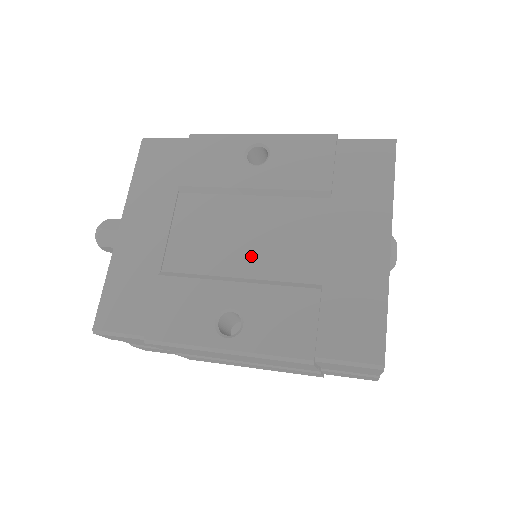
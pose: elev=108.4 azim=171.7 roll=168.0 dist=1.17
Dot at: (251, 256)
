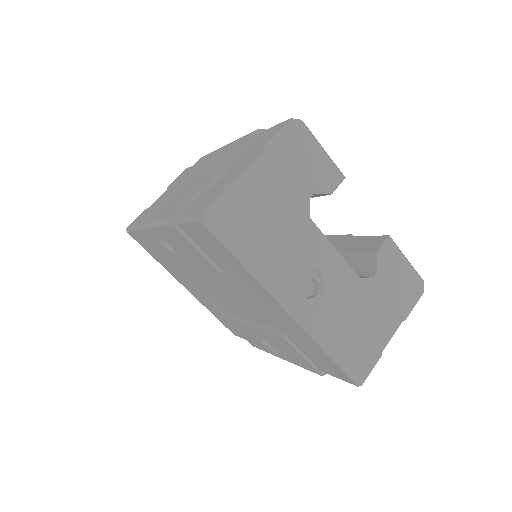
Dot at: (239, 308)
